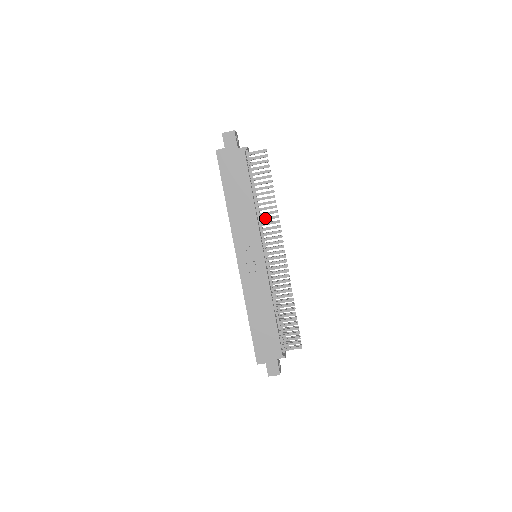
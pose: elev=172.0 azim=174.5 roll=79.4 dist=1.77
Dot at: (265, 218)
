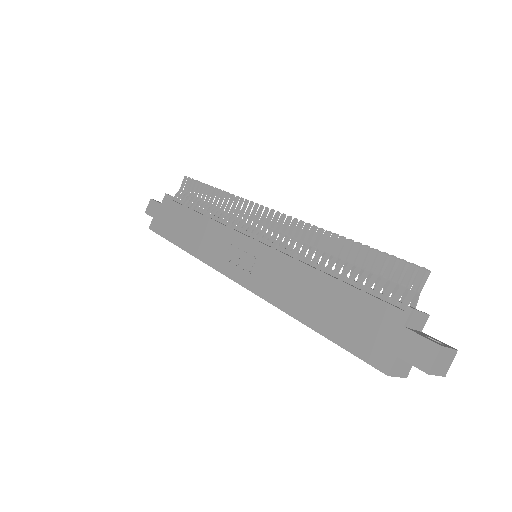
Dot at: (228, 214)
